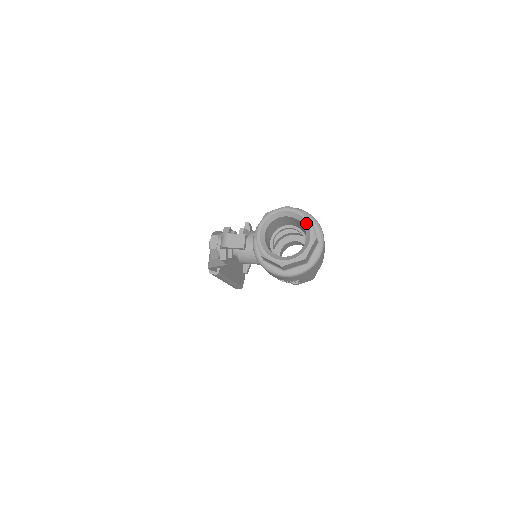
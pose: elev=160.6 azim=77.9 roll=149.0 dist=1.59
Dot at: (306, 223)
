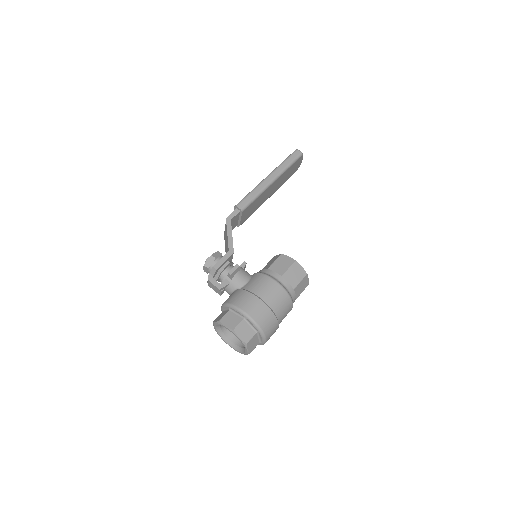
Dot at: (244, 346)
